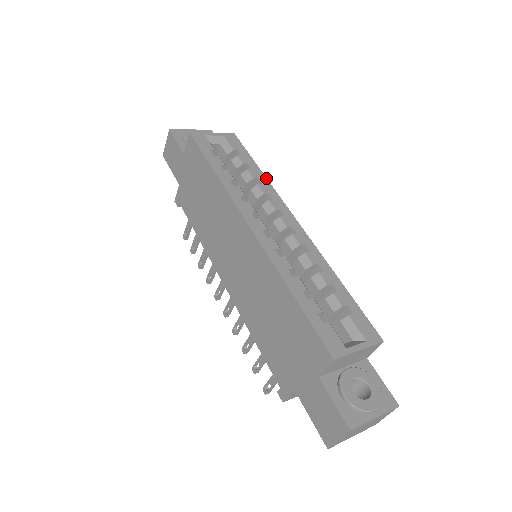
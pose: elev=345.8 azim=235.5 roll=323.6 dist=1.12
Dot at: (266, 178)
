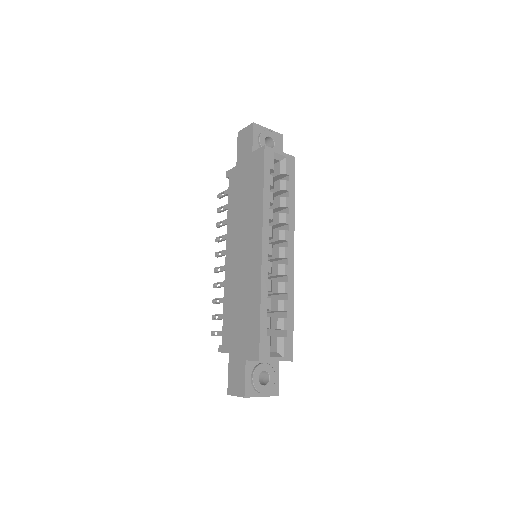
Dot at: (294, 209)
